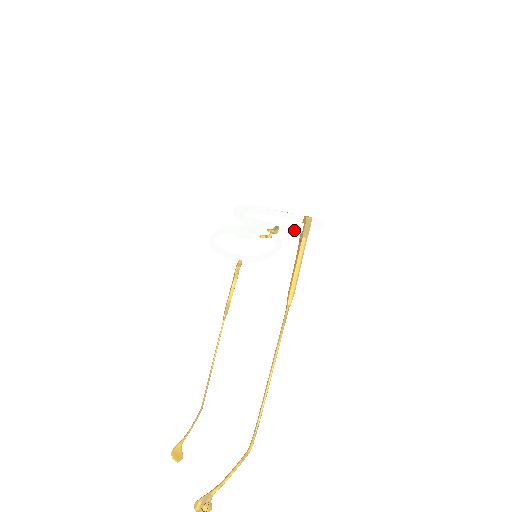
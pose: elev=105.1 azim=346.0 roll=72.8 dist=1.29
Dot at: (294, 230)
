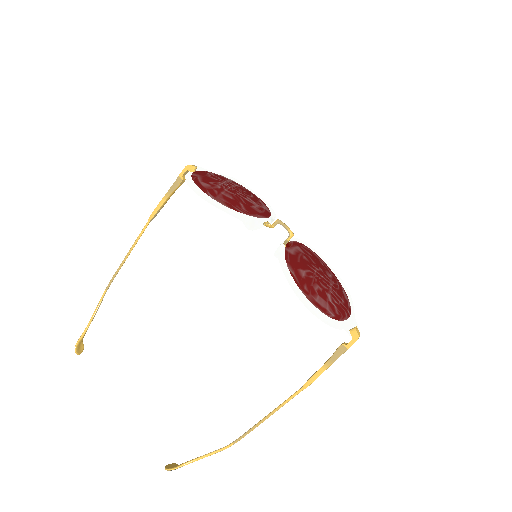
Dot at: occluded
